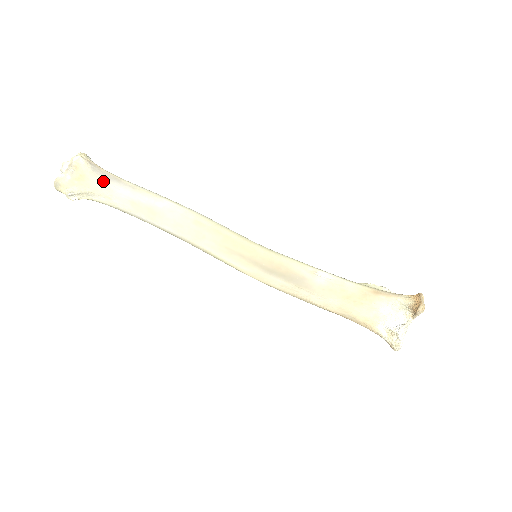
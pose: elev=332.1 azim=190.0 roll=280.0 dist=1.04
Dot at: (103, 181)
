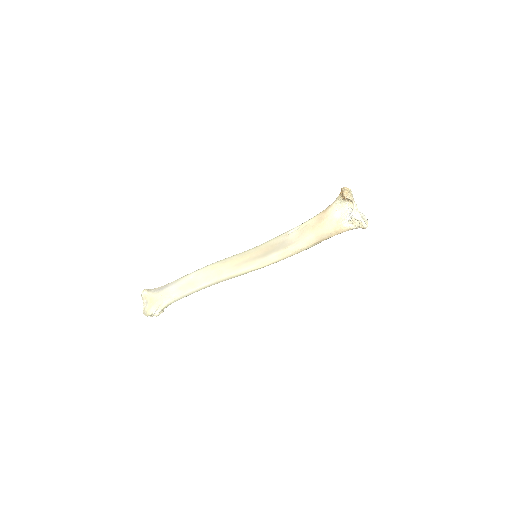
Dot at: (161, 292)
